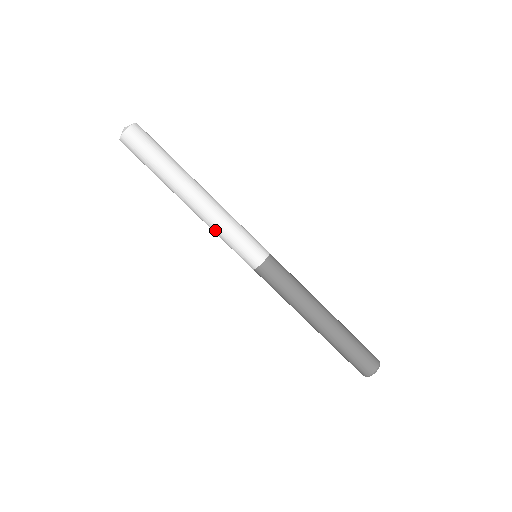
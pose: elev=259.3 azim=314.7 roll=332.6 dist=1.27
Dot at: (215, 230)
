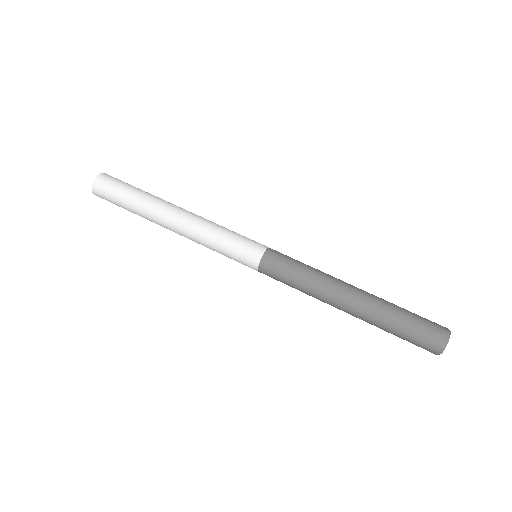
Dot at: (203, 242)
